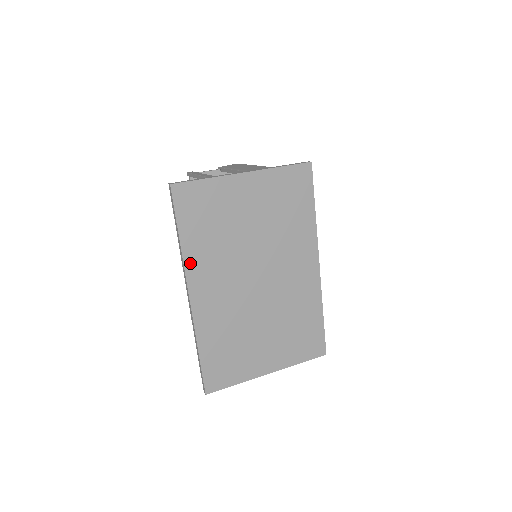
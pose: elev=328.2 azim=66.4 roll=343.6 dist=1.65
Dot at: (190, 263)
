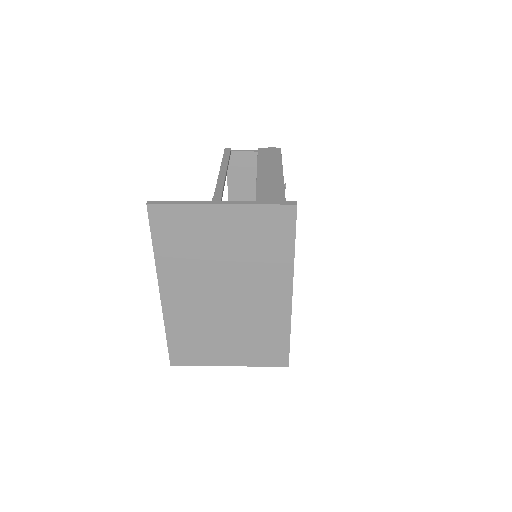
Dot at: (162, 269)
